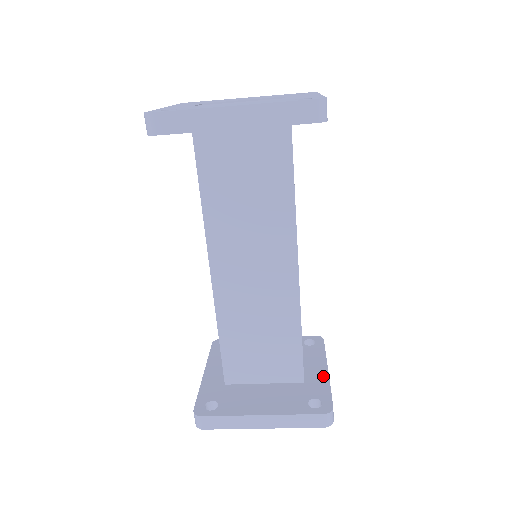
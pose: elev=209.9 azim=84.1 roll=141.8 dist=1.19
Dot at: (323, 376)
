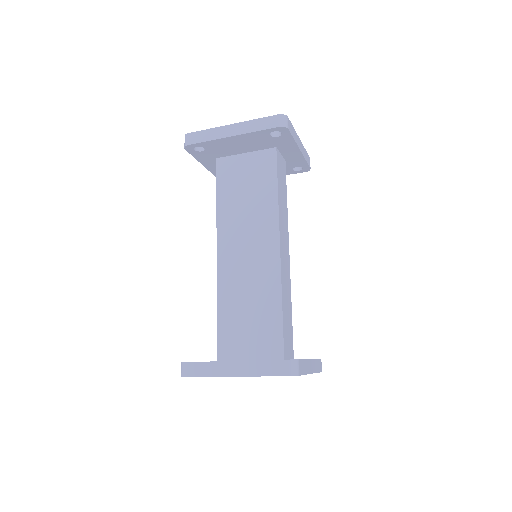
Dot at: occluded
